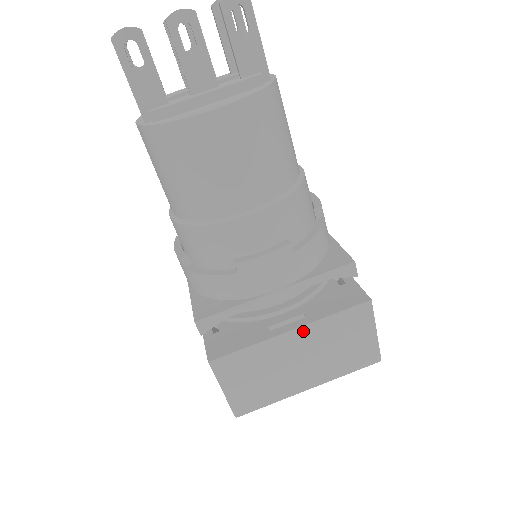
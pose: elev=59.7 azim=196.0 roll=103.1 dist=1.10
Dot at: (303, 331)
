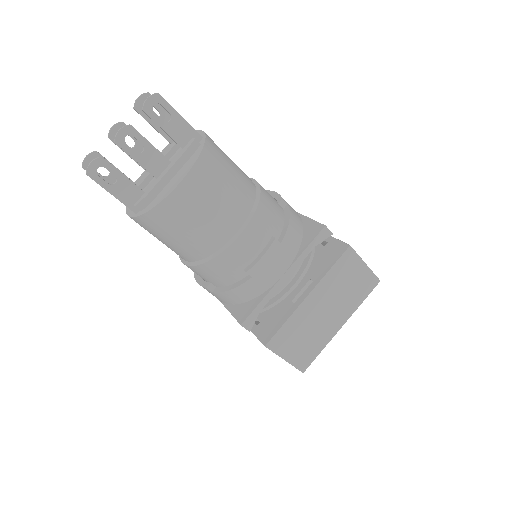
Dot at: (316, 291)
